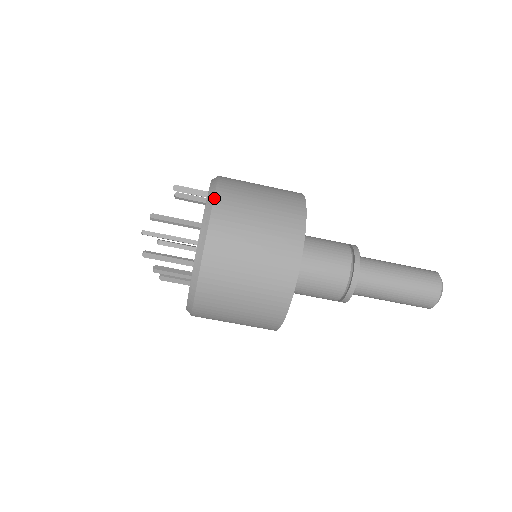
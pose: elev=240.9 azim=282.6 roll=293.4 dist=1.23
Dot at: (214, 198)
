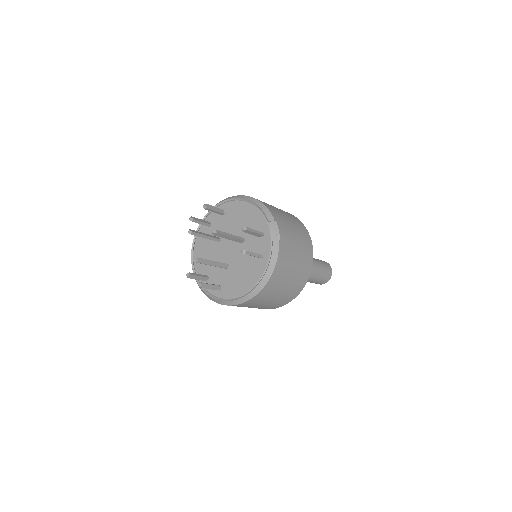
Dot at: (251, 299)
